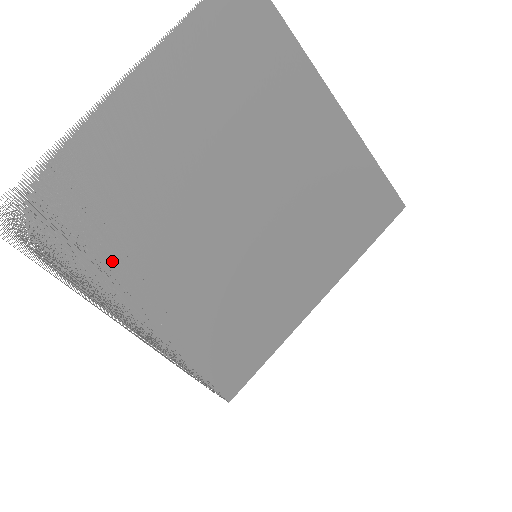
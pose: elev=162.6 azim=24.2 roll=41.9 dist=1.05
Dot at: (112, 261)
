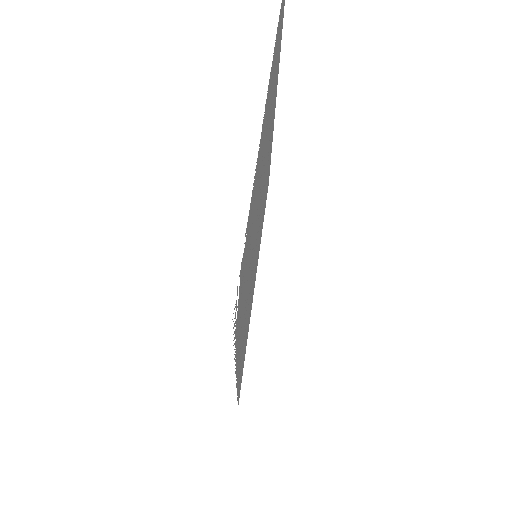
Dot at: occluded
